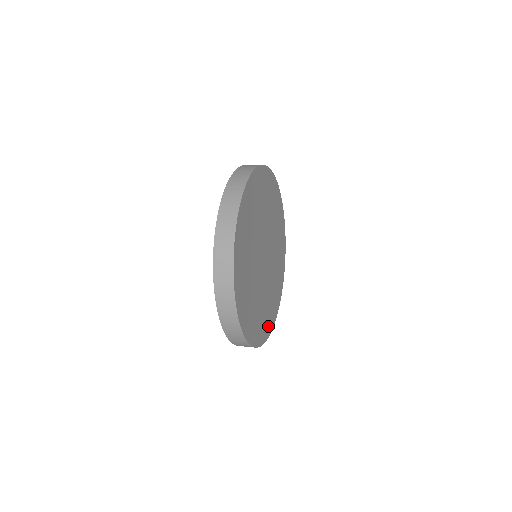
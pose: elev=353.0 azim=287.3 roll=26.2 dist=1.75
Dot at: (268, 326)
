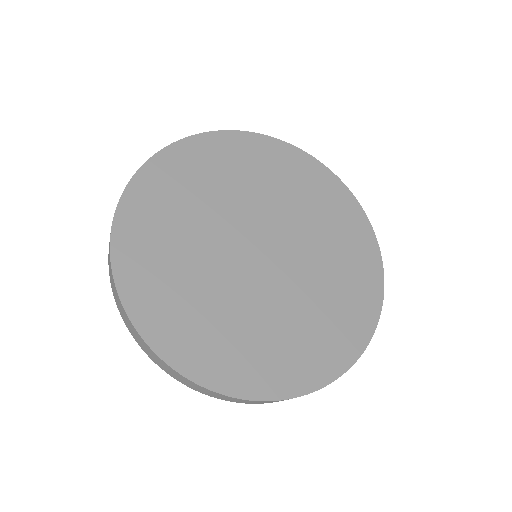
Dot at: (161, 325)
